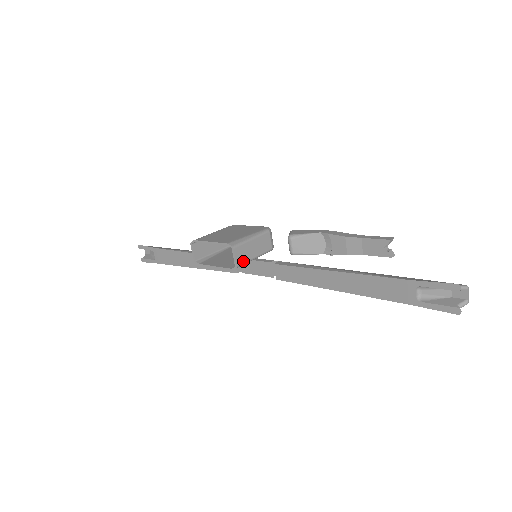
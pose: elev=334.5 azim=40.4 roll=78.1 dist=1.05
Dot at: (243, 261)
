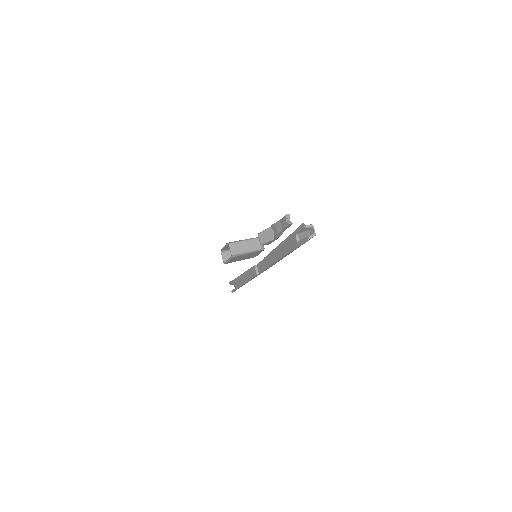
Dot at: (237, 252)
